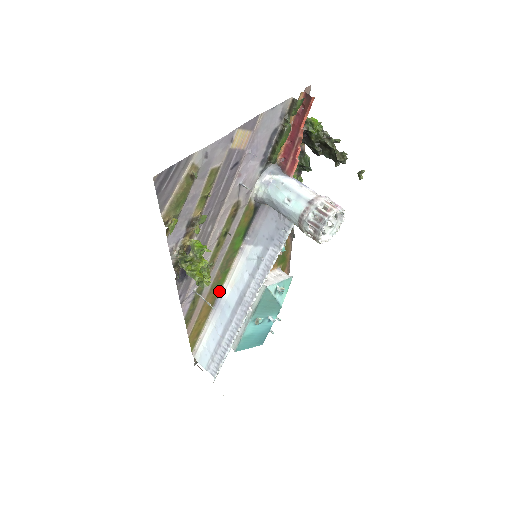
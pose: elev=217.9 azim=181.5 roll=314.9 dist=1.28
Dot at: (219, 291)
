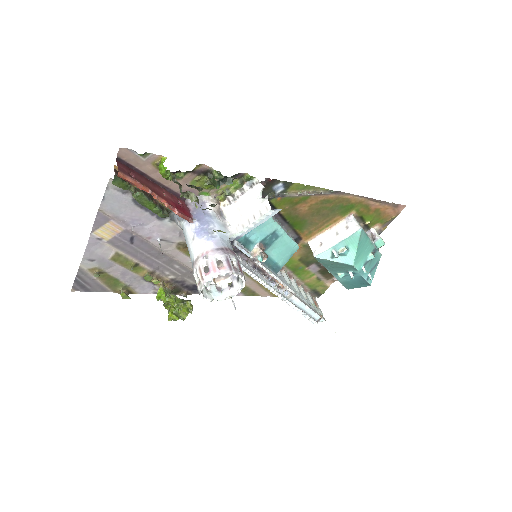
Dot at: occluded
